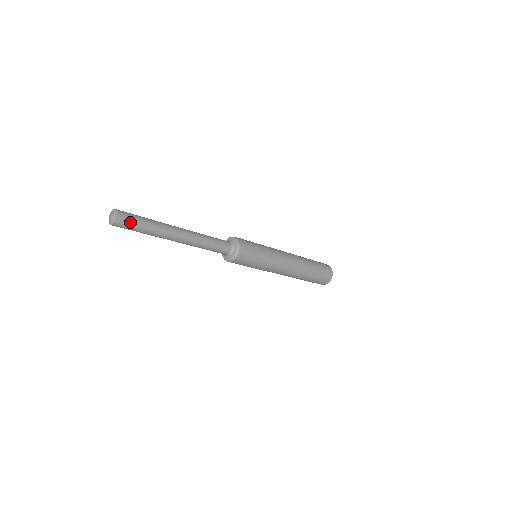
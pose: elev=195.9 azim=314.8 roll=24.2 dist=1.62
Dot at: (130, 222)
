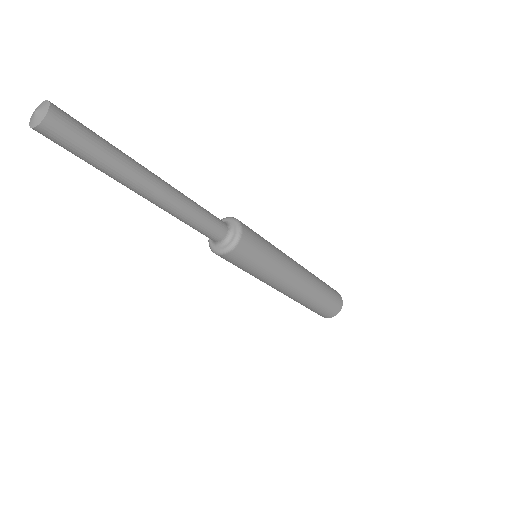
Dot at: (69, 136)
